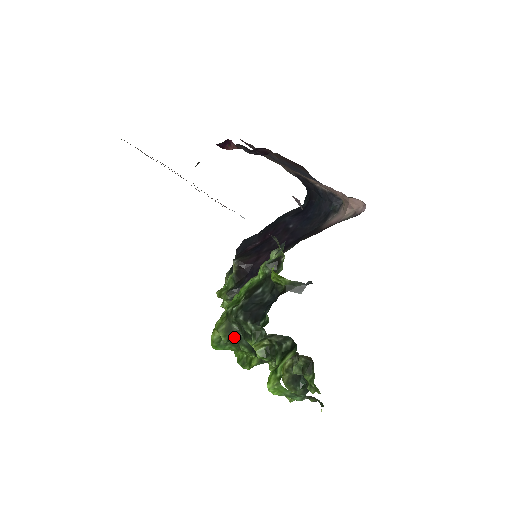
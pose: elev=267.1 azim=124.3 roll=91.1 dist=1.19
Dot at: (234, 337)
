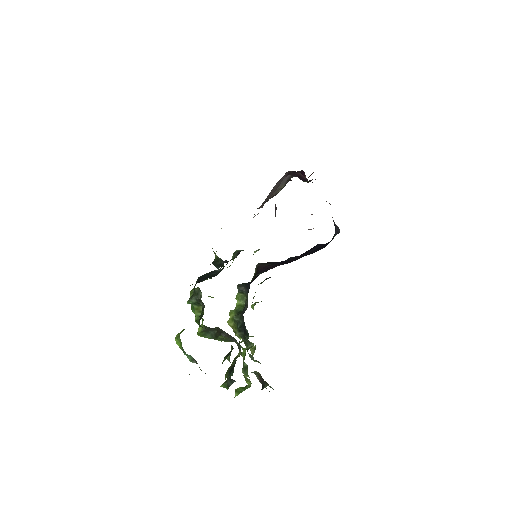
Dot at: occluded
